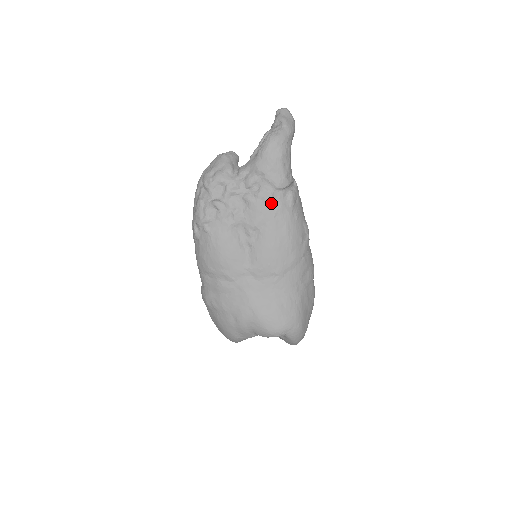
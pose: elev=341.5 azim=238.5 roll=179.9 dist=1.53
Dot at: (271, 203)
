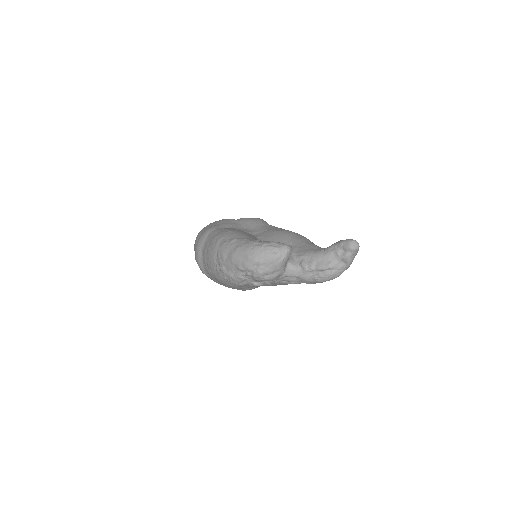
Dot at: occluded
